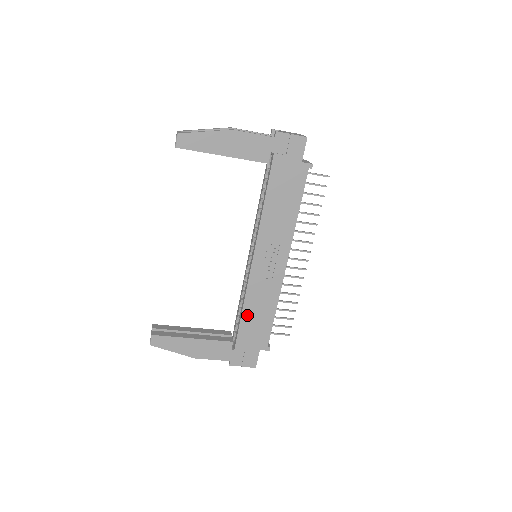
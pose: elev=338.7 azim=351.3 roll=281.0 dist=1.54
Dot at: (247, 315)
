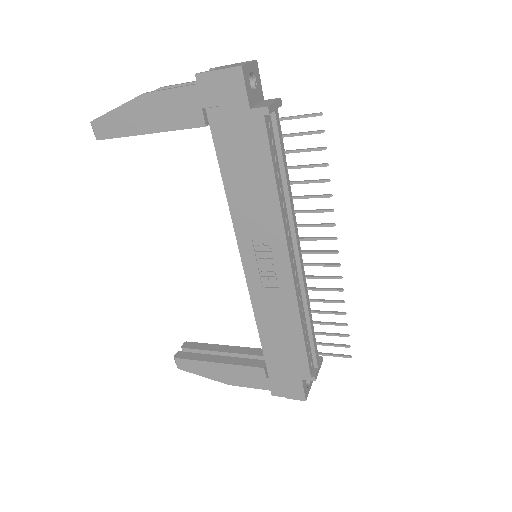
Dot at: (266, 336)
